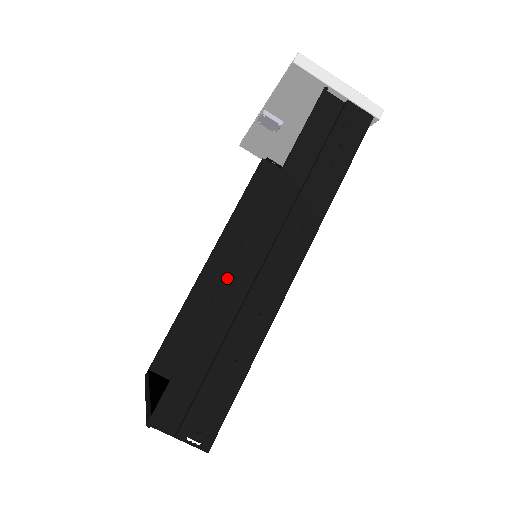
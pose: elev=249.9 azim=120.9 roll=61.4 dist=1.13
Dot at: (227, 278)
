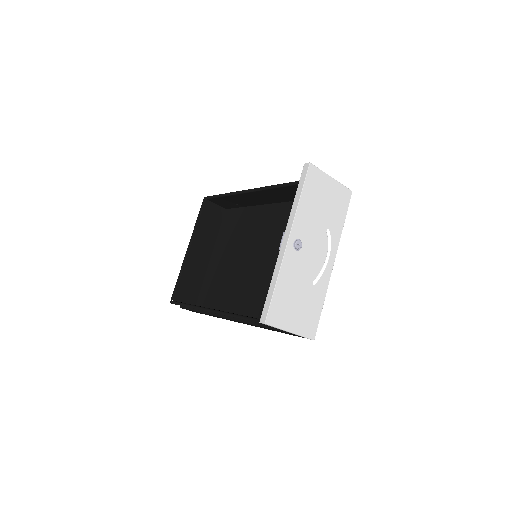
Dot at: occluded
